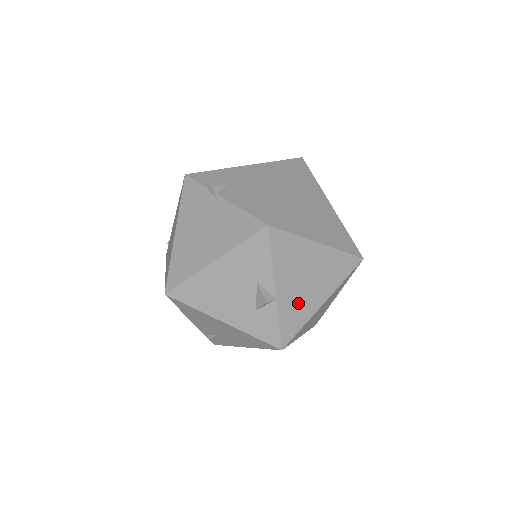
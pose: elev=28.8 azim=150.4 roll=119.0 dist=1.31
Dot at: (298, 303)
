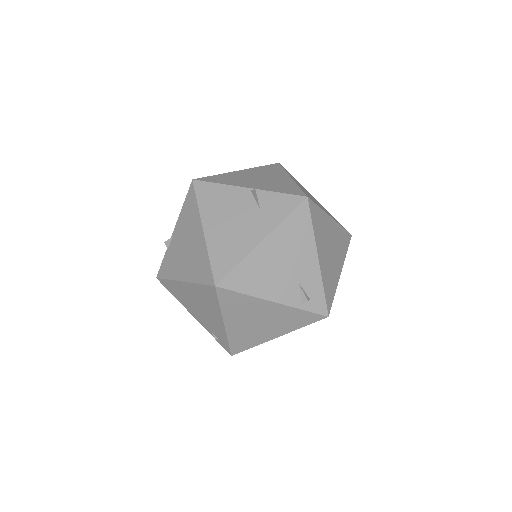
Dot at: (274, 184)
